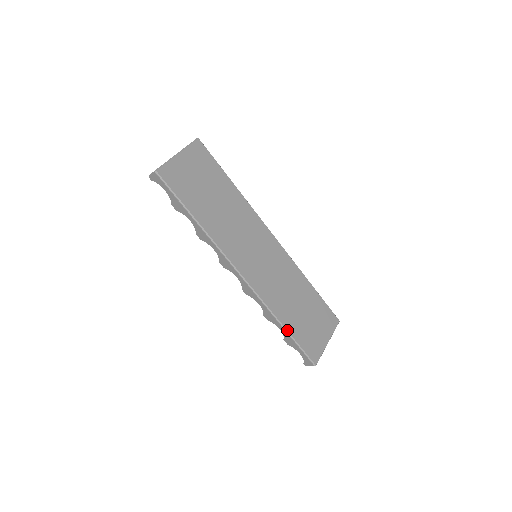
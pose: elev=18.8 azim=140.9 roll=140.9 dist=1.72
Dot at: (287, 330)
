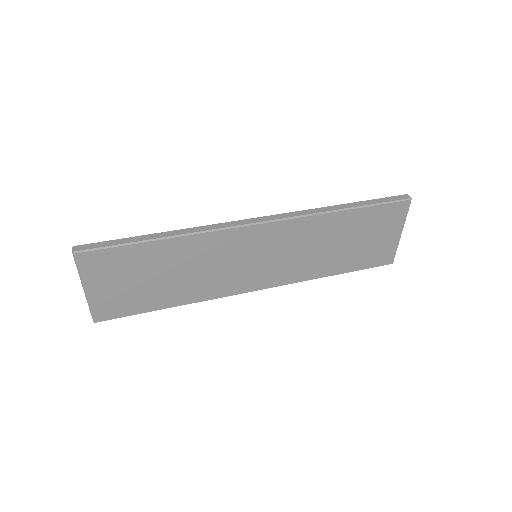
Dot at: occluded
